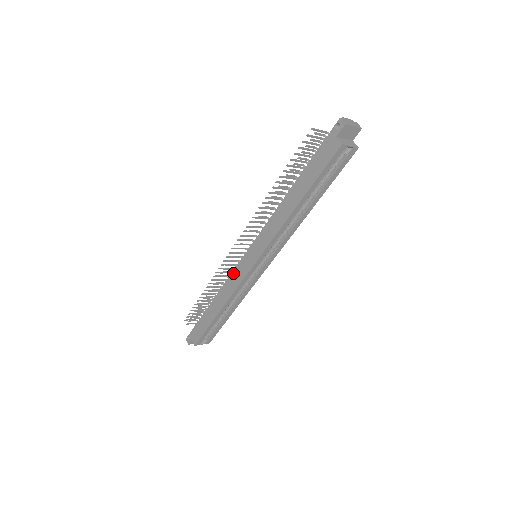
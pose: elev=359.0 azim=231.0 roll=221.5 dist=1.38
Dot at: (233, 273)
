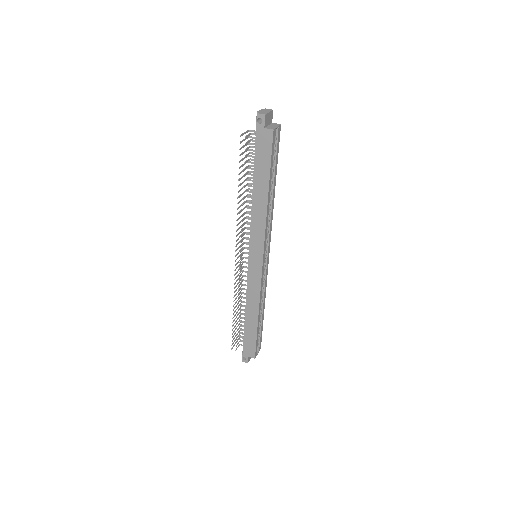
Dot at: (248, 282)
